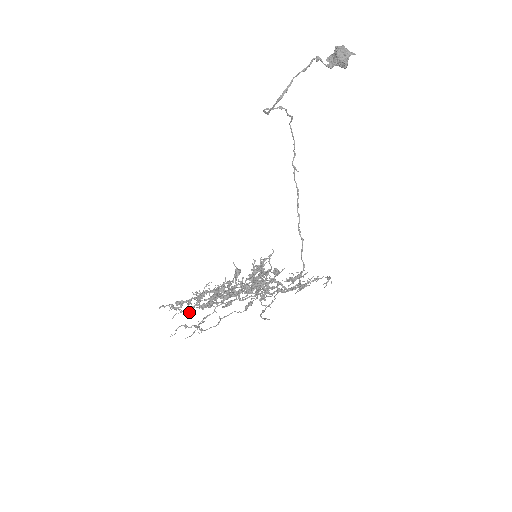
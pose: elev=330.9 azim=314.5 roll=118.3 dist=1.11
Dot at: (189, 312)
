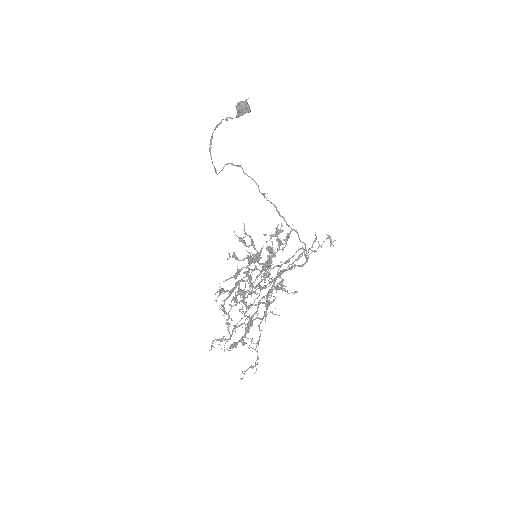
Dot at: (228, 331)
